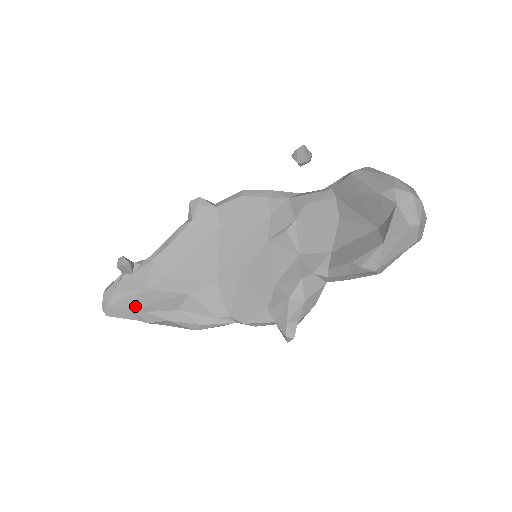
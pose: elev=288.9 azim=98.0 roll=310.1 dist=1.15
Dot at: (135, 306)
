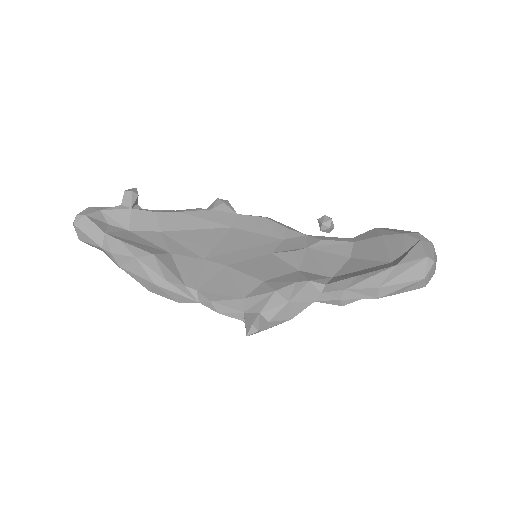
Dot at: (111, 232)
